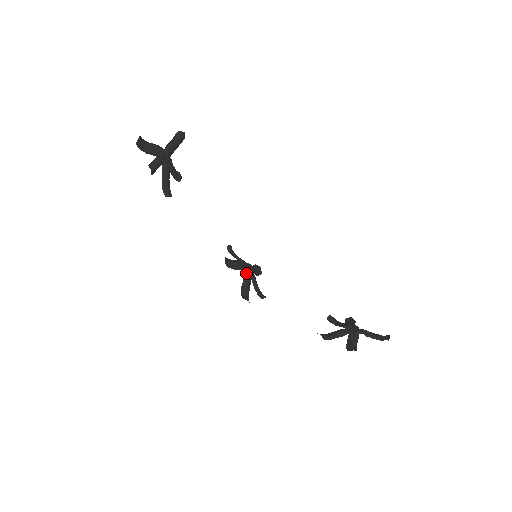
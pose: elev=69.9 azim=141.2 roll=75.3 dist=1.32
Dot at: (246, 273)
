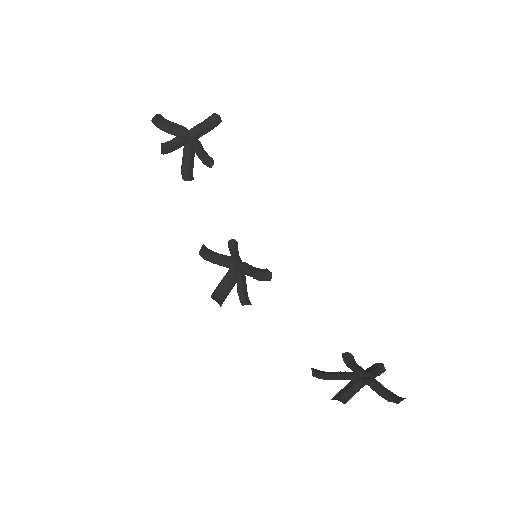
Dot at: (231, 271)
